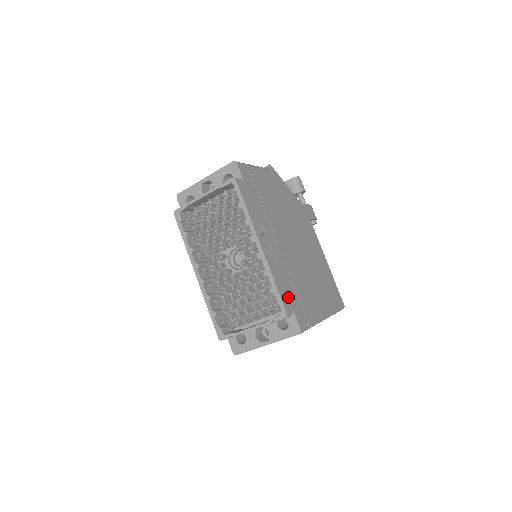
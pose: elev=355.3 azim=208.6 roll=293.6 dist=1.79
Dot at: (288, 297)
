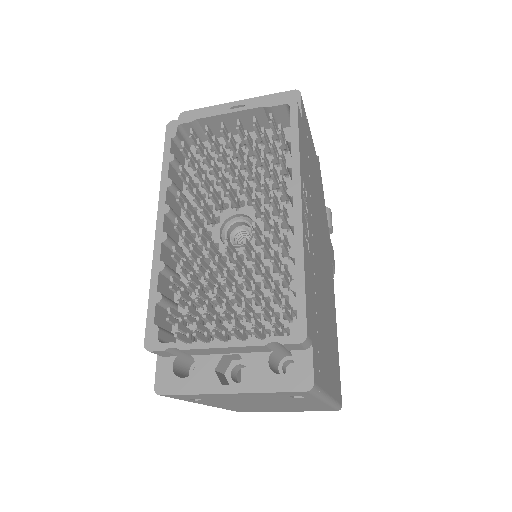
Dot at: (311, 315)
